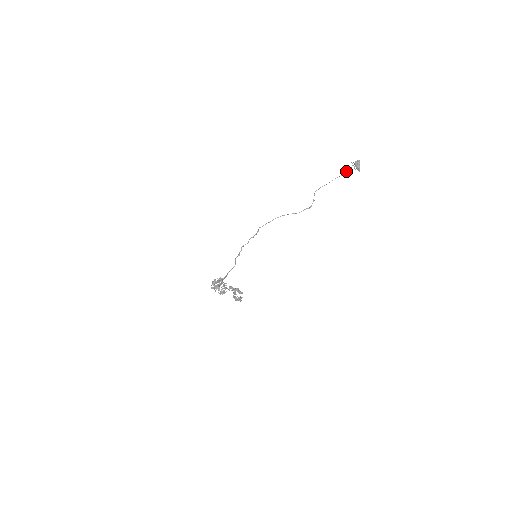
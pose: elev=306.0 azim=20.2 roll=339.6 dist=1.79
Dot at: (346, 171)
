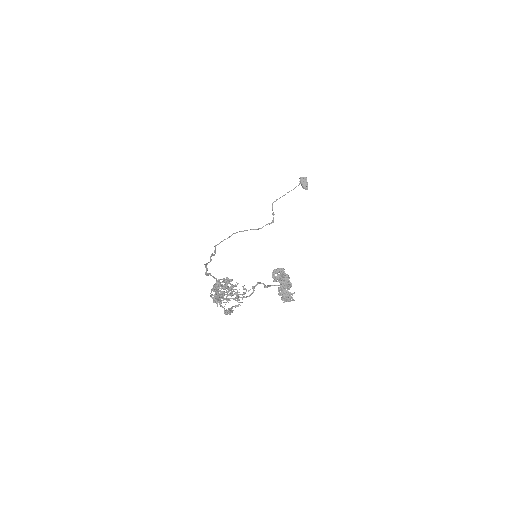
Dot at: occluded
